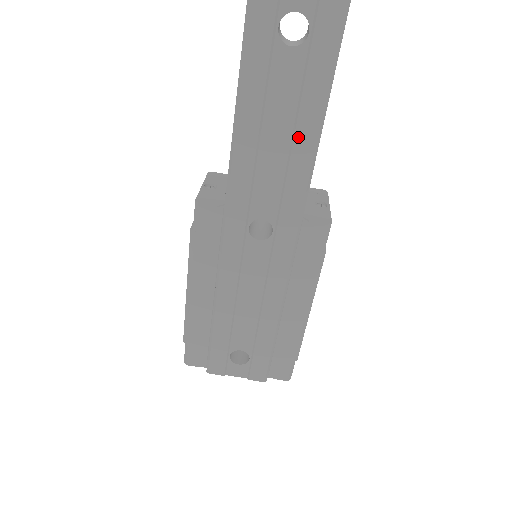
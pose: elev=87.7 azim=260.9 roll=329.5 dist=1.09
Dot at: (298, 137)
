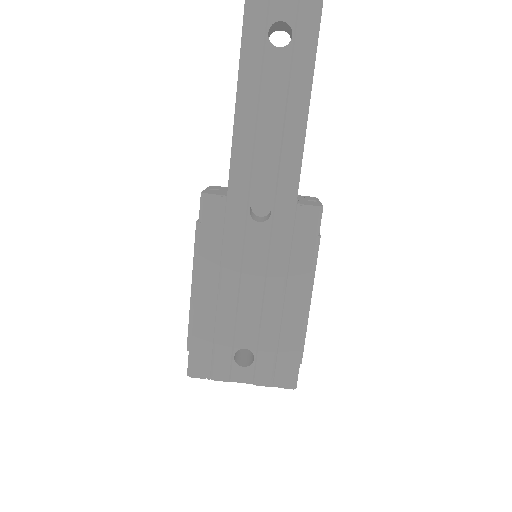
Dot at: (289, 121)
